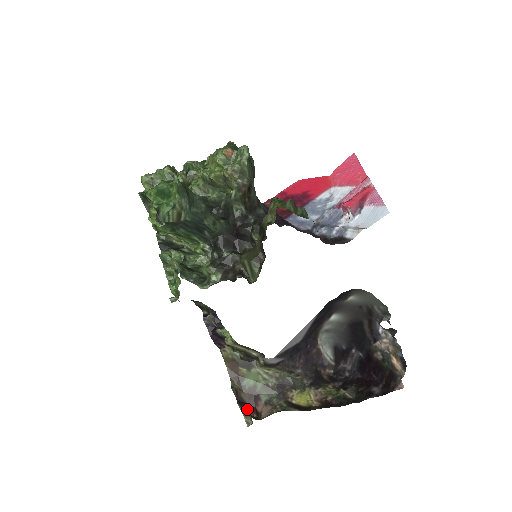
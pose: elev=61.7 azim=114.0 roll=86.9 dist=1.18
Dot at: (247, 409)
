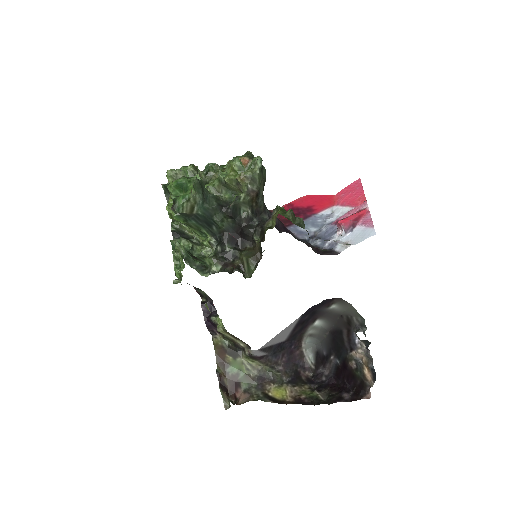
Dot at: occluded
